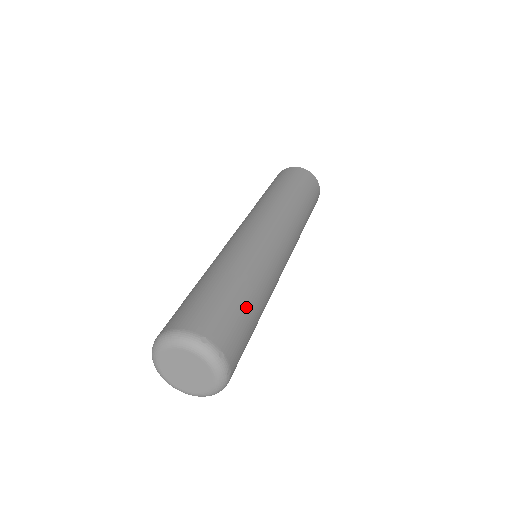
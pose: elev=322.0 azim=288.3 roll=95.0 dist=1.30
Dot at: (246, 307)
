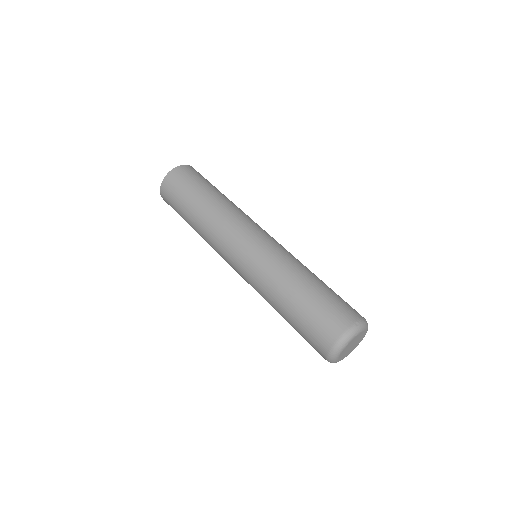
Dot at: (328, 288)
